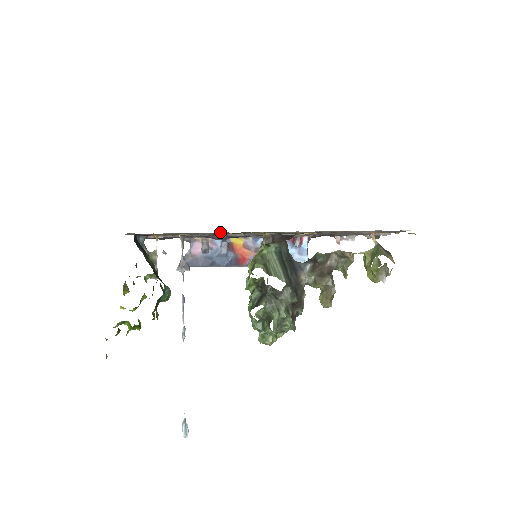
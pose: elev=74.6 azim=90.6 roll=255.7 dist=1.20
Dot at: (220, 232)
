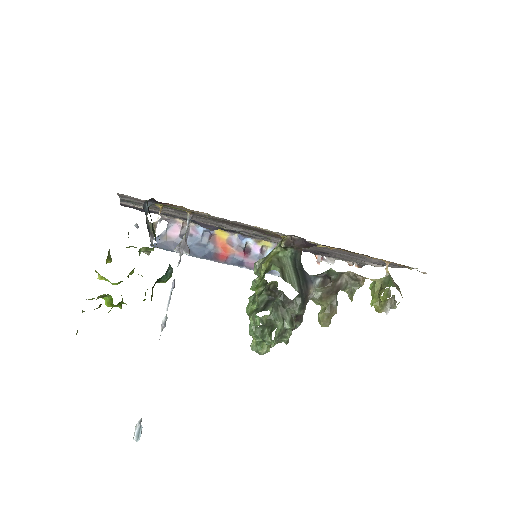
Dot at: occluded
